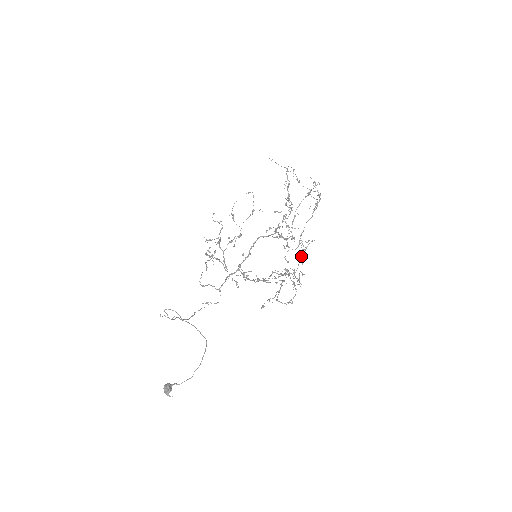
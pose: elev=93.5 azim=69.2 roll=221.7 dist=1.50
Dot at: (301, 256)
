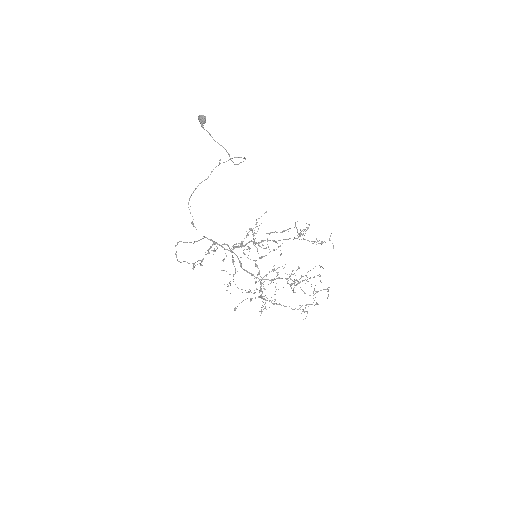
Dot at: (318, 243)
